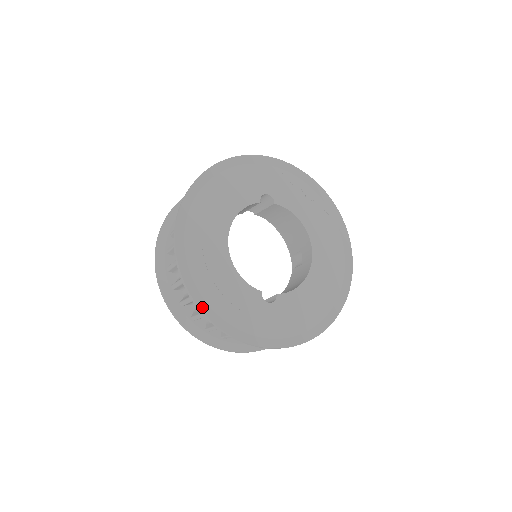
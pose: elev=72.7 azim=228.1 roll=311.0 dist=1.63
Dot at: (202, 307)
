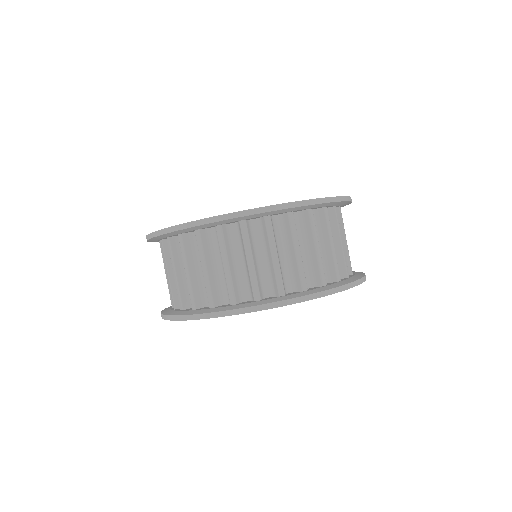
Dot at: (225, 215)
